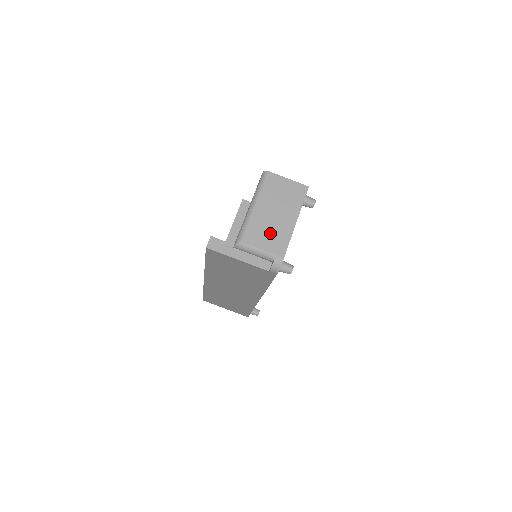
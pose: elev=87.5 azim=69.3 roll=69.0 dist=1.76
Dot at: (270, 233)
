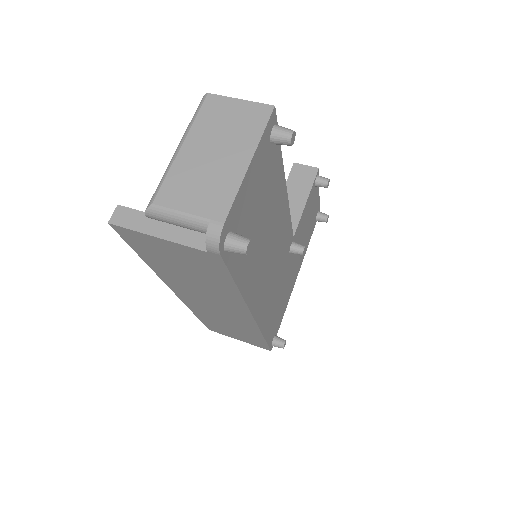
Dot at: (203, 185)
